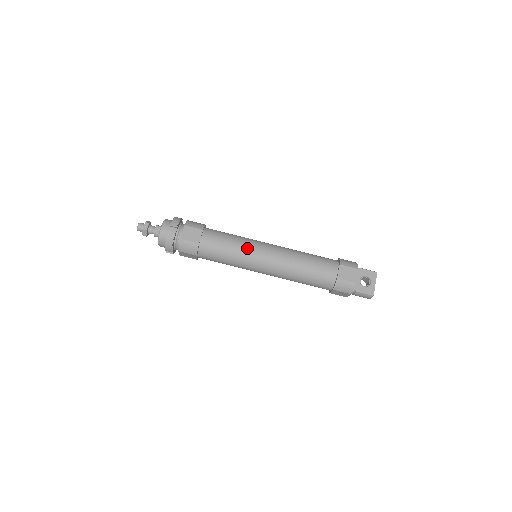
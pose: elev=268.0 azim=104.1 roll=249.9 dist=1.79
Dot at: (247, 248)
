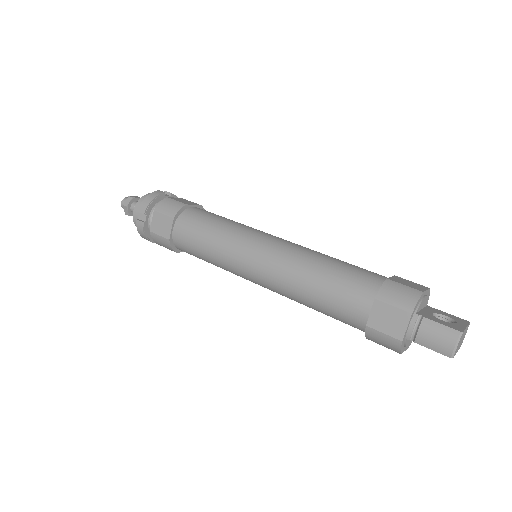
Dot at: (249, 227)
